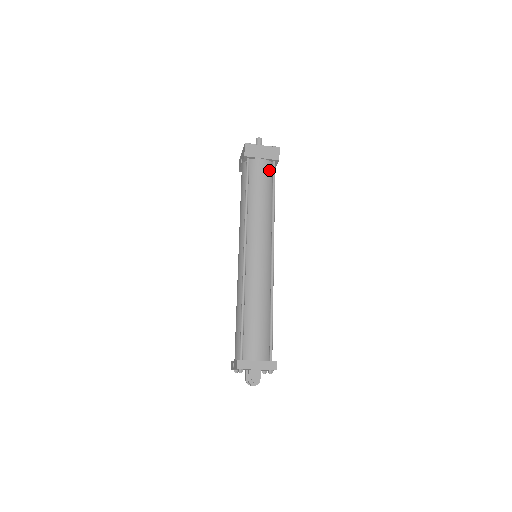
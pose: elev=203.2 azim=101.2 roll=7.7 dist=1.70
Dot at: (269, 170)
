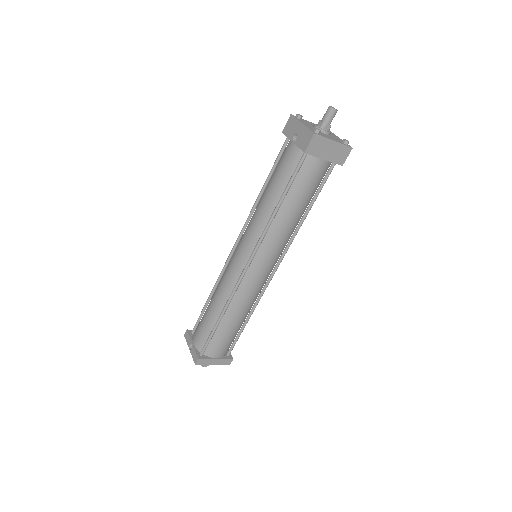
Dot at: (323, 174)
